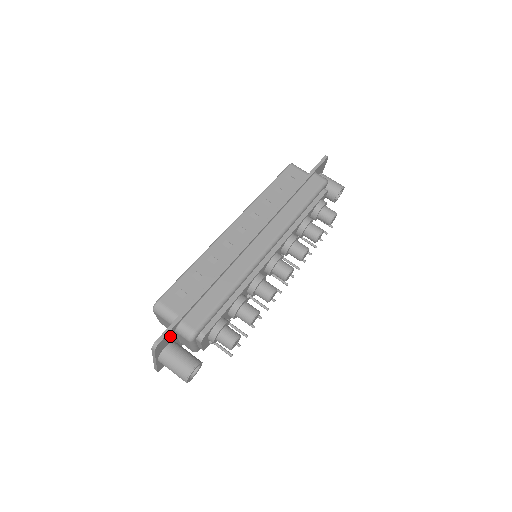
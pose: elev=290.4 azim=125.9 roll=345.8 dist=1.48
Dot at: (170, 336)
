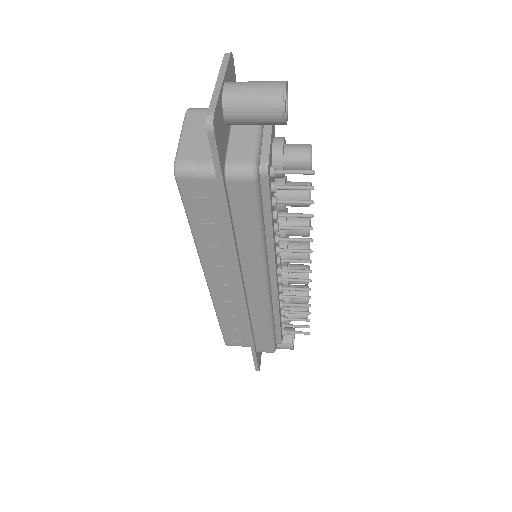
Dot at: occluded
